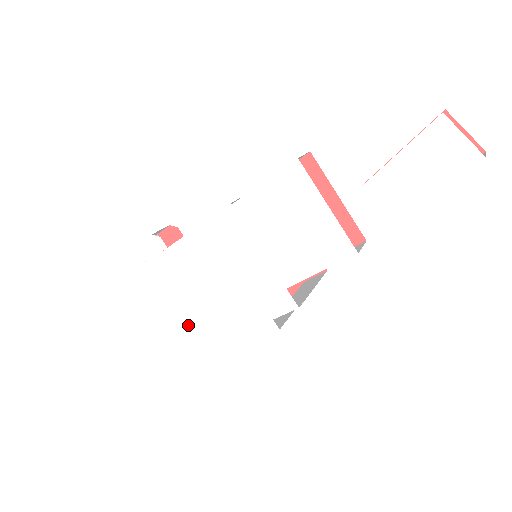
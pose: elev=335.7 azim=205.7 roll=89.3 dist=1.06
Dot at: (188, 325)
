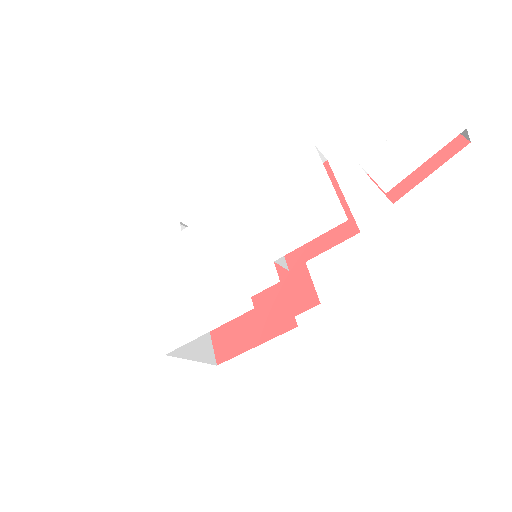
Dot at: (166, 310)
